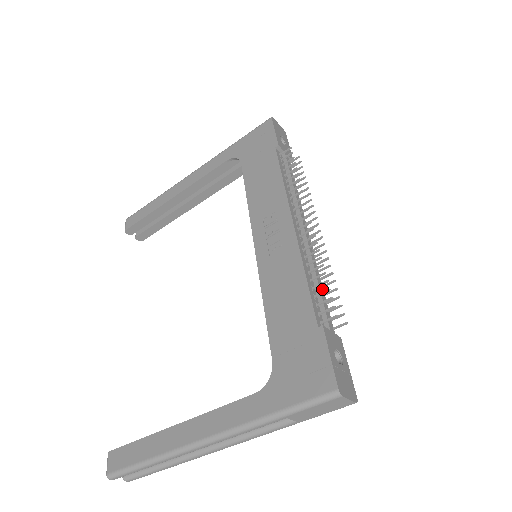
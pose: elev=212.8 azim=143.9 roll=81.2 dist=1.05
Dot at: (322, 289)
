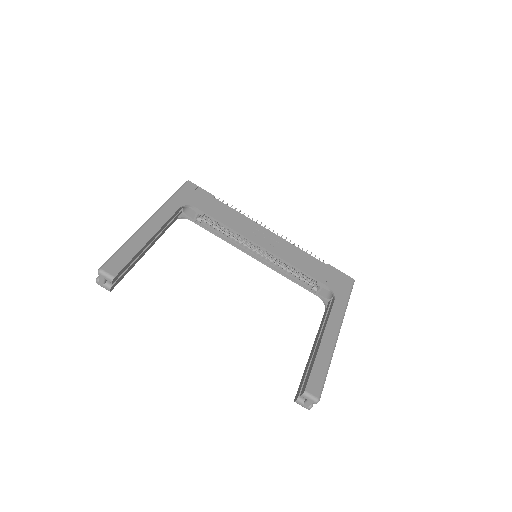
Dot at: occluded
